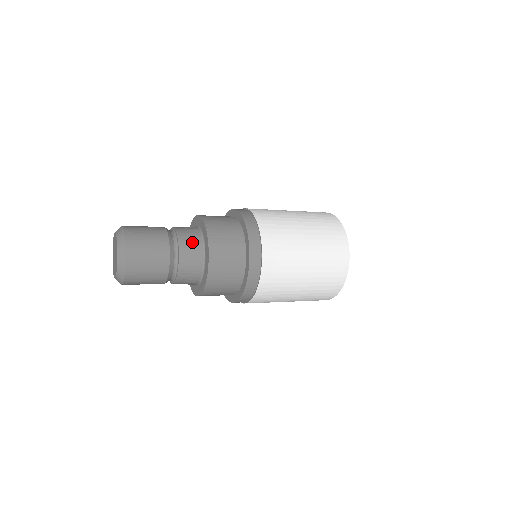
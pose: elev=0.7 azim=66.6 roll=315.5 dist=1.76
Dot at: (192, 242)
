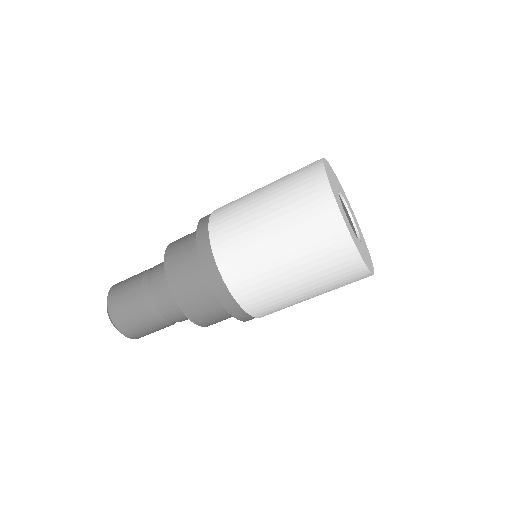
Dot at: occluded
